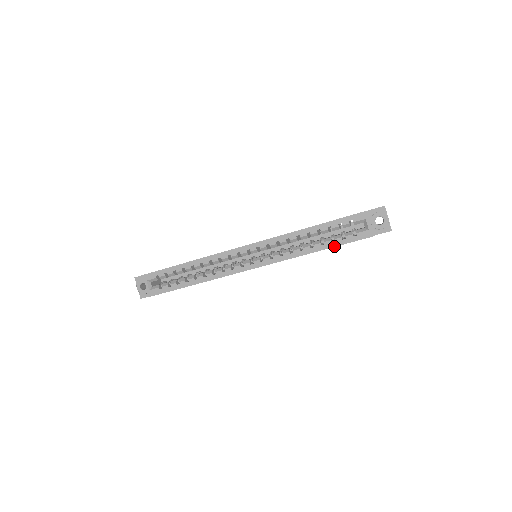
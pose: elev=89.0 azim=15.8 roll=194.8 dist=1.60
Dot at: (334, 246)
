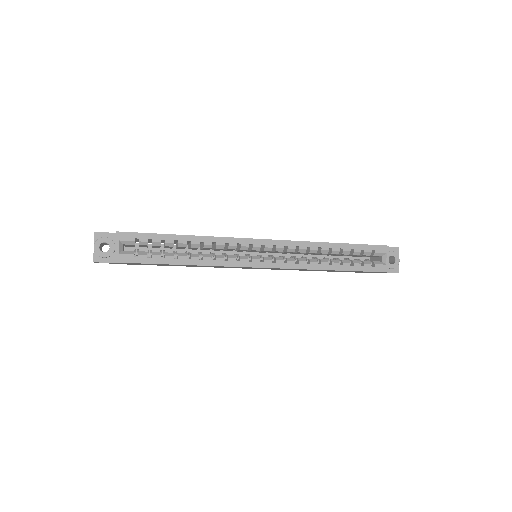
Dot at: (351, 270)
